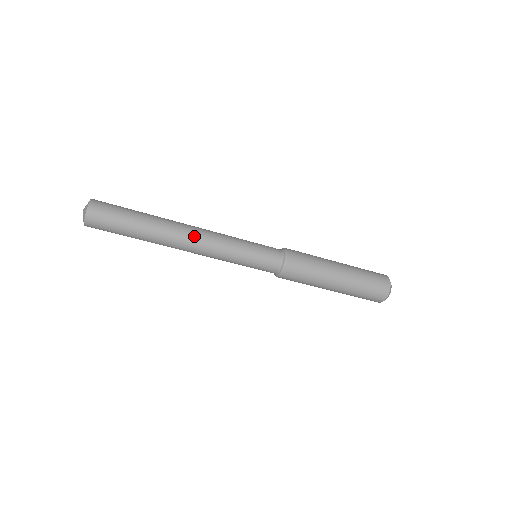
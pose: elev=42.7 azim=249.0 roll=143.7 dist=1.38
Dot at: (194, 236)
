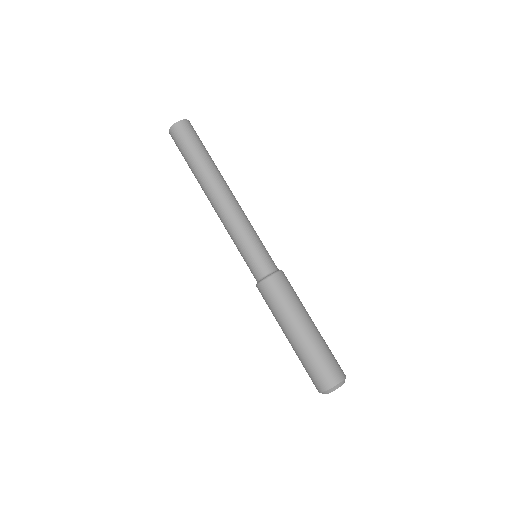
Dot at: (224, 198)
